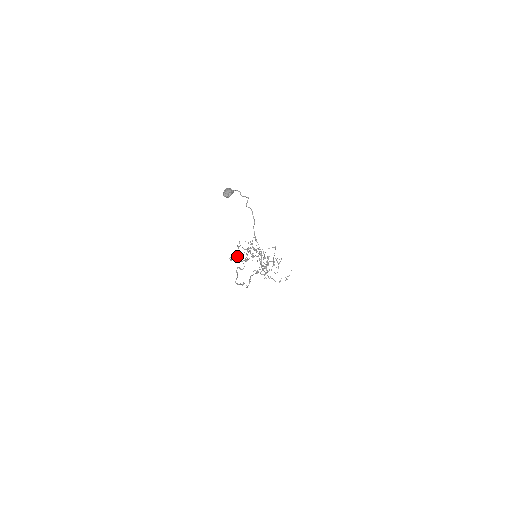
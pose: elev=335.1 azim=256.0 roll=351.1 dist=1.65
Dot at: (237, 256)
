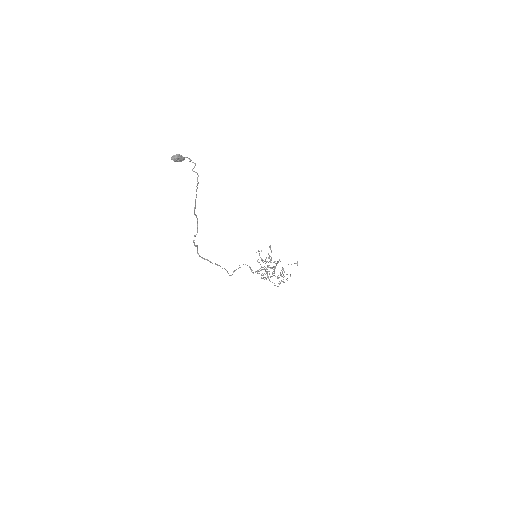
Dot at: occluded
